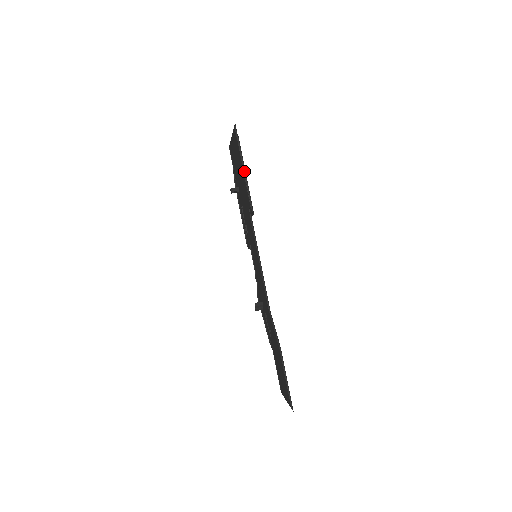
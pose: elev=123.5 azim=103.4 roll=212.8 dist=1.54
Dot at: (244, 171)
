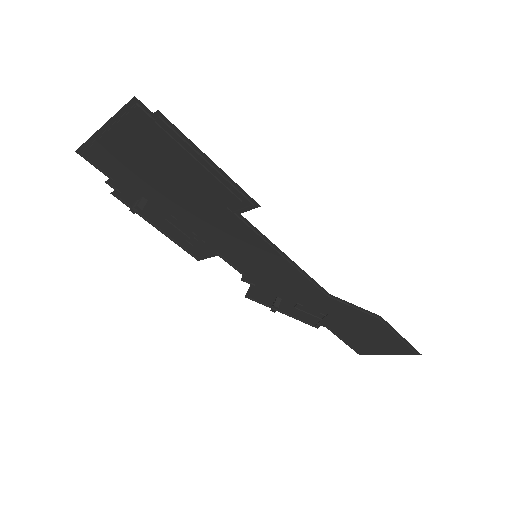
Dot at: (205, 160)
